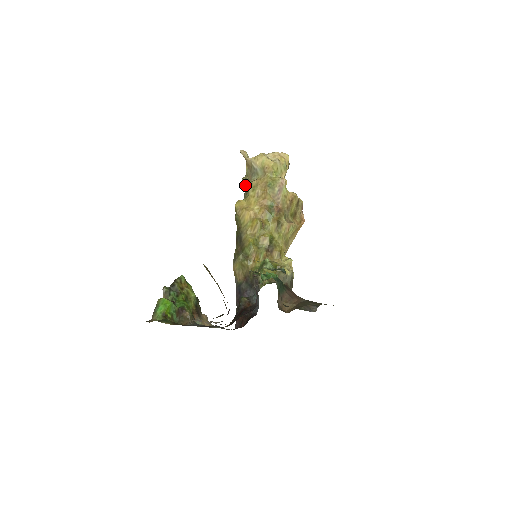
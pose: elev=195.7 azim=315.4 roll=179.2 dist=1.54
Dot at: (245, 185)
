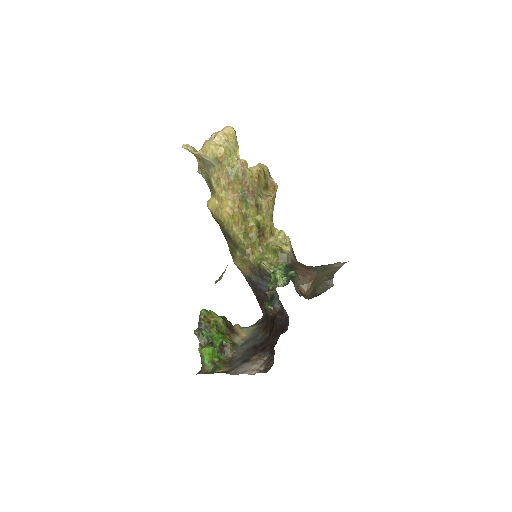
Dot at: (204, 177)
